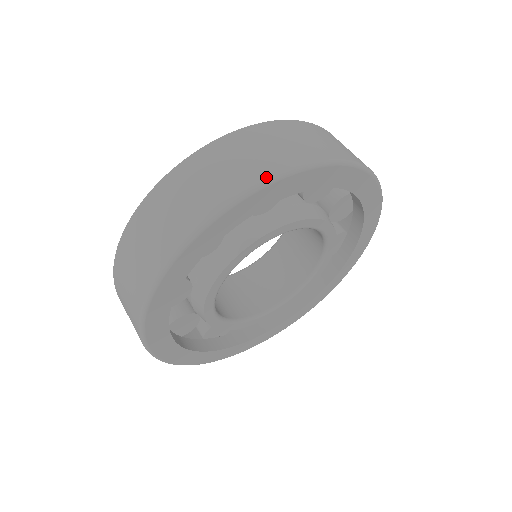
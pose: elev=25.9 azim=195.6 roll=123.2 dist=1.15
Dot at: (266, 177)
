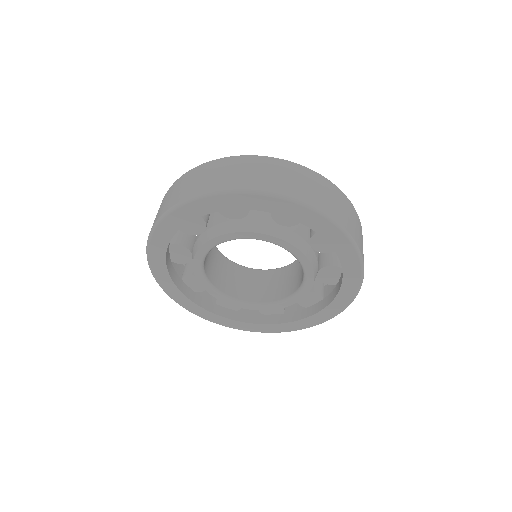
Dot at: (159, 218)
